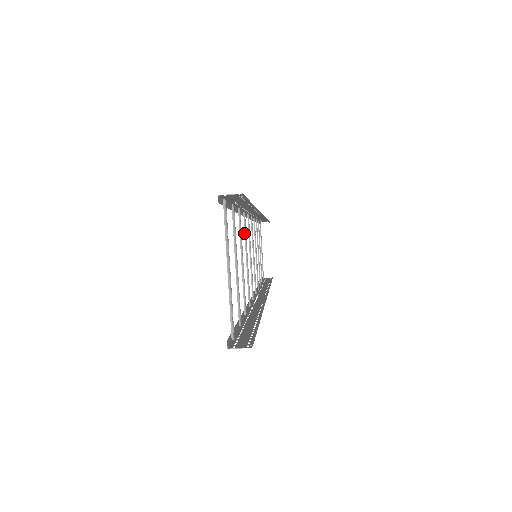
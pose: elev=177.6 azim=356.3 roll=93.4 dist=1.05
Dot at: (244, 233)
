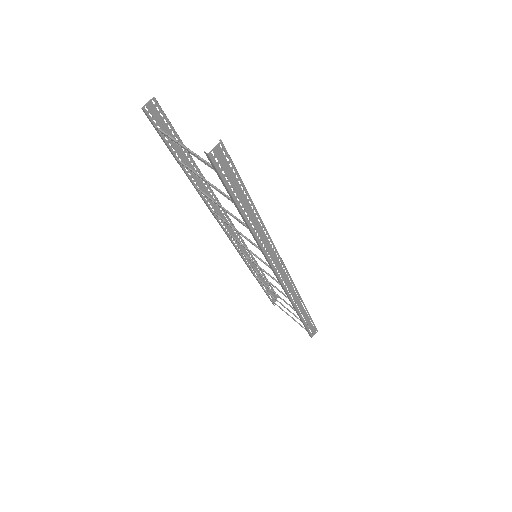
Dot at: (220, 218)
